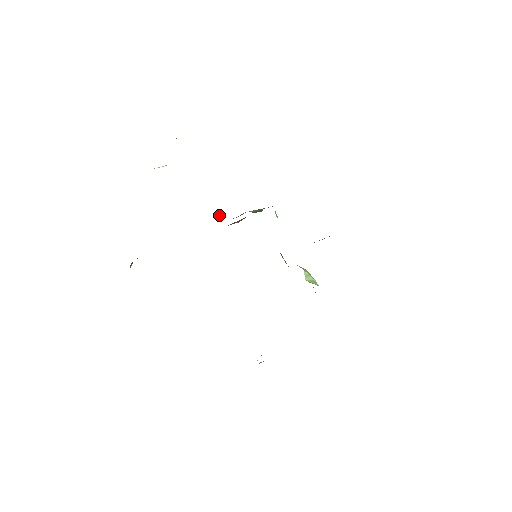
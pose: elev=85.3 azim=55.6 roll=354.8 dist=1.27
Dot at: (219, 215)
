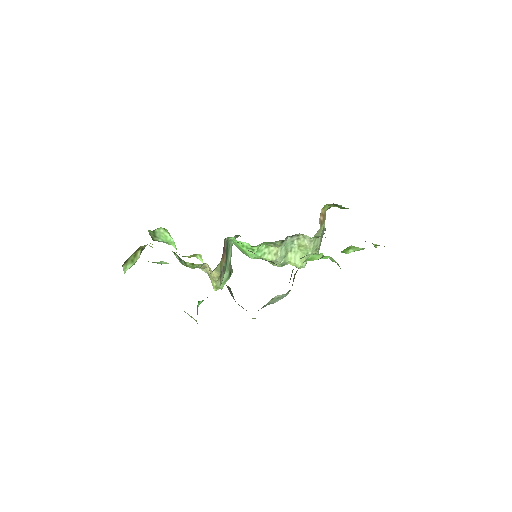
Dot at: (214, 287)
